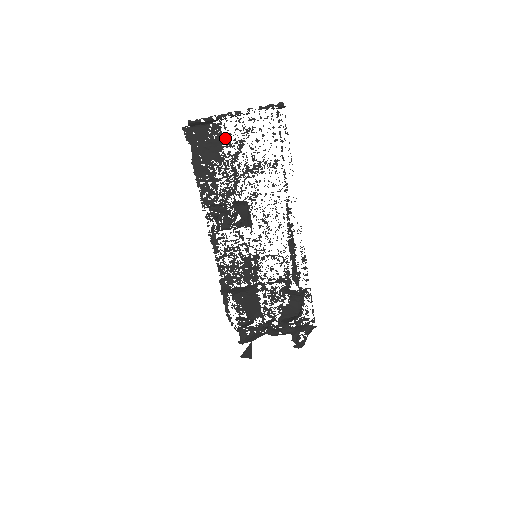
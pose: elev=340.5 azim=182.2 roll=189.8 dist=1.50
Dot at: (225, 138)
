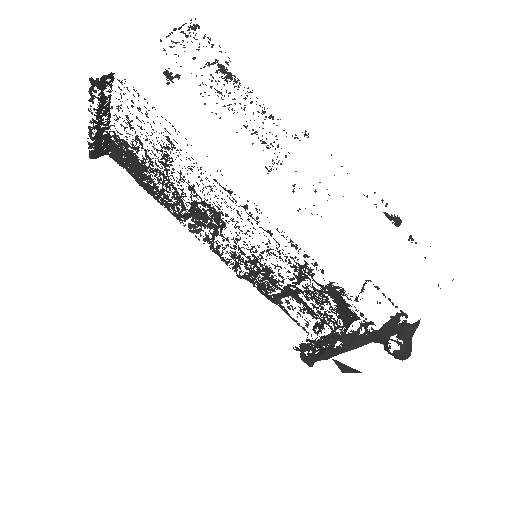
Dot at: occluded
